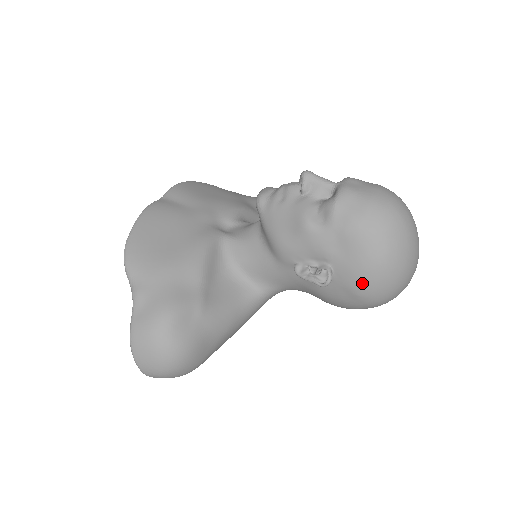
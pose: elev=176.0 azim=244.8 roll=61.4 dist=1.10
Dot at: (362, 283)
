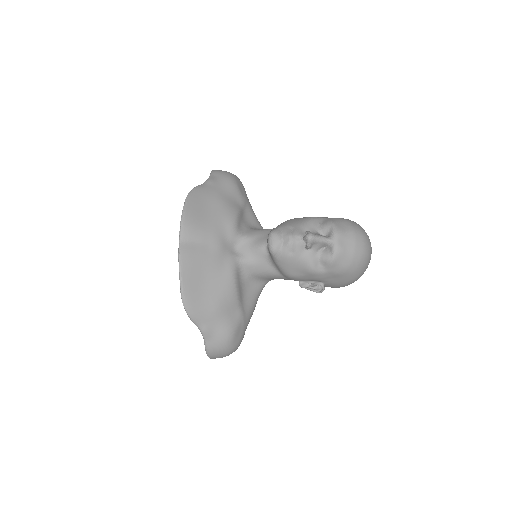
Dot at: occluded
